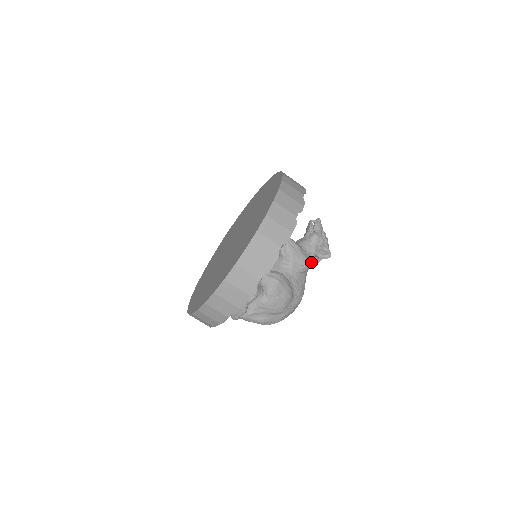
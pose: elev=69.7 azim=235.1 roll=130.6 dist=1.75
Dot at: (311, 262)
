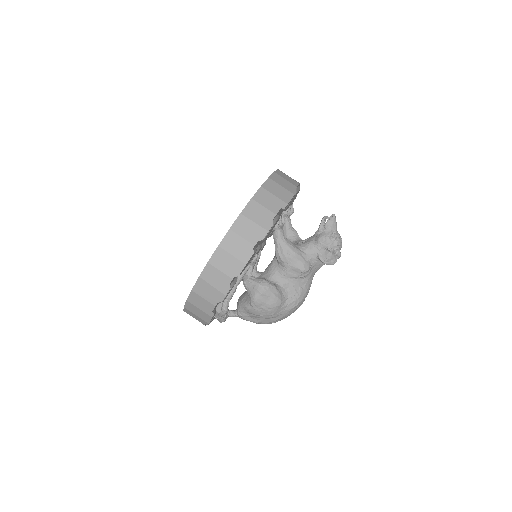
Dot at: (317, 265)
